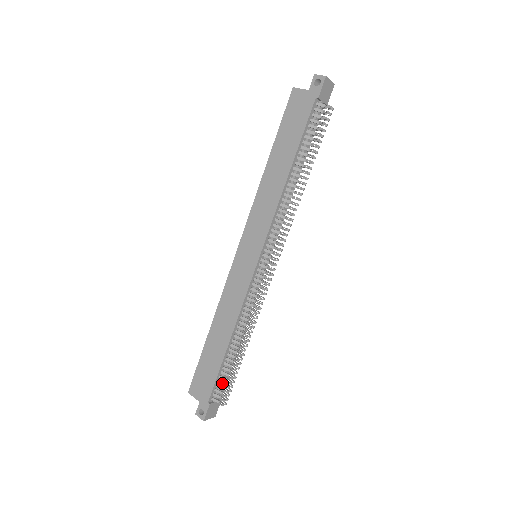
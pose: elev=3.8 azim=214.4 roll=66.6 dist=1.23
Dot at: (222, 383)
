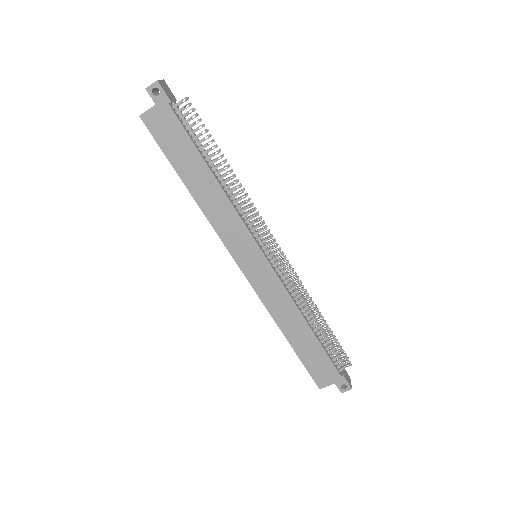
Dot at: (334, 354)
